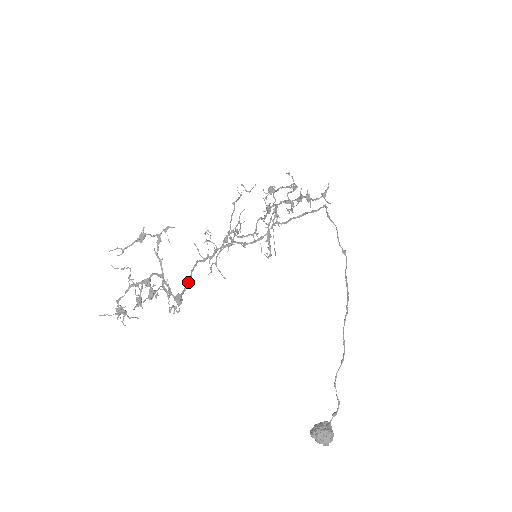
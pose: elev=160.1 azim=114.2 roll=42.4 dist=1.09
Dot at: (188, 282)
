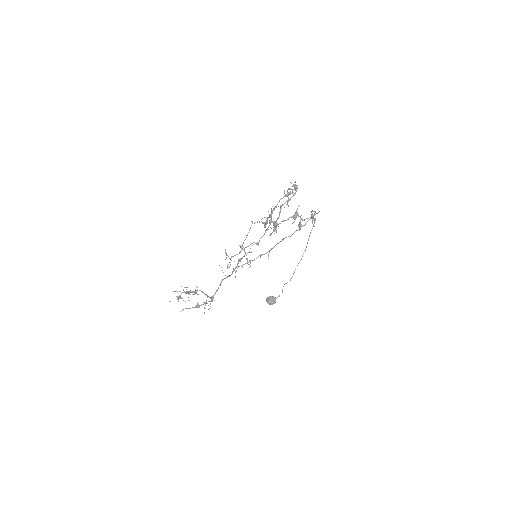
Dot at: occluded
